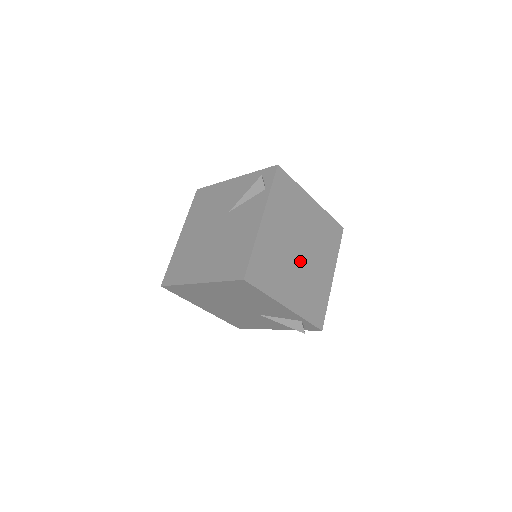
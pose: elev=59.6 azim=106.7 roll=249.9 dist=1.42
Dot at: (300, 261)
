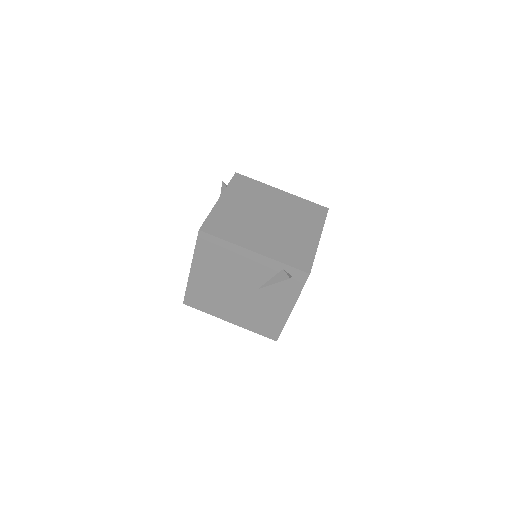
Dot at: (269, 225)
